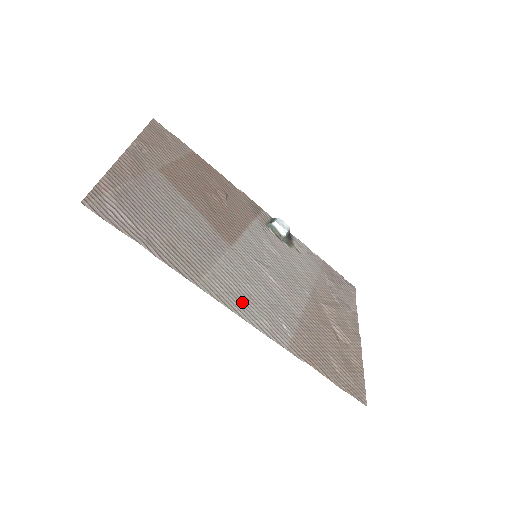
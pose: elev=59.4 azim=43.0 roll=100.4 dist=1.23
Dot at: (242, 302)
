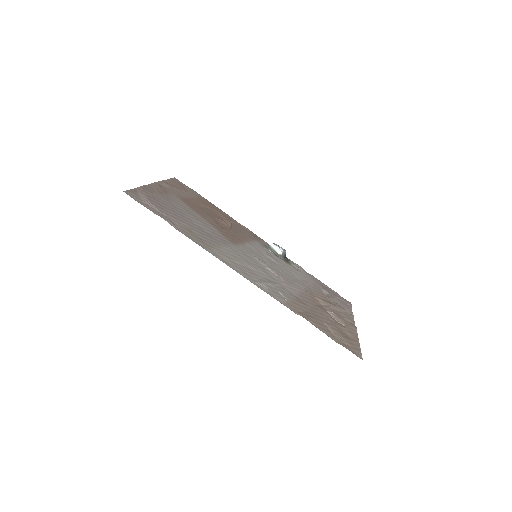
Dot at: (244, 270)
